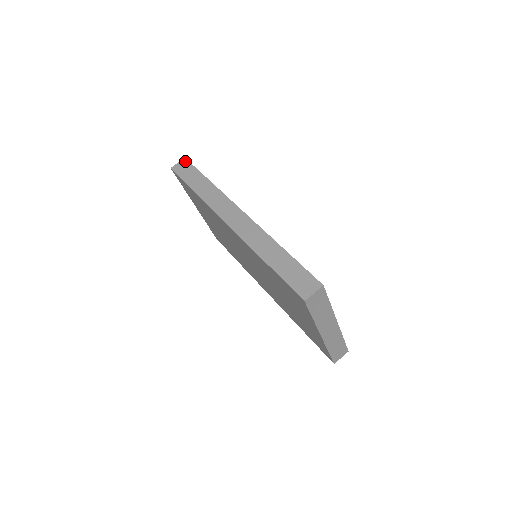
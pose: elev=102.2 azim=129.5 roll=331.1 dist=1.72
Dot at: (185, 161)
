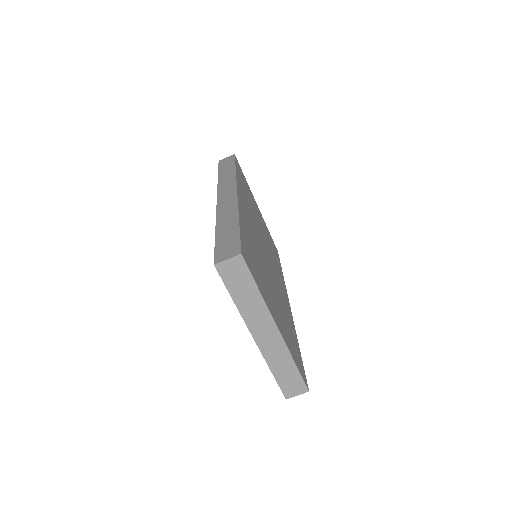
Dot at: (232, 156)
